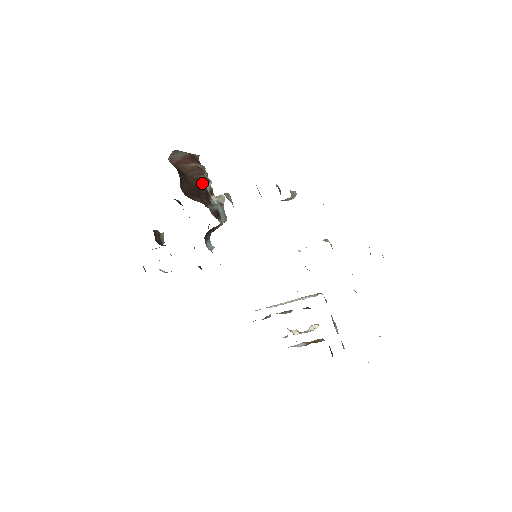
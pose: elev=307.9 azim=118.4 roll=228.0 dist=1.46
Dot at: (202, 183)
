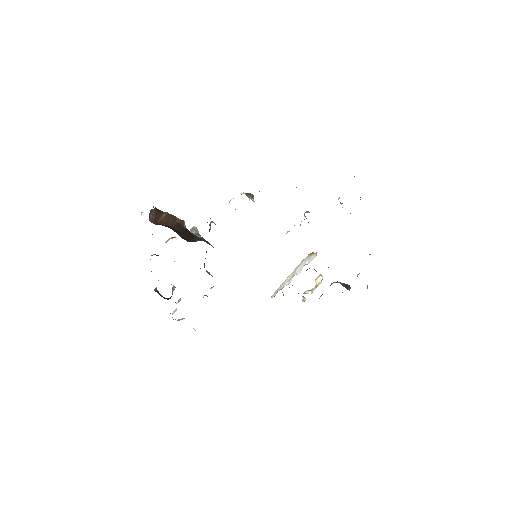
Dot at: (182, 226)
